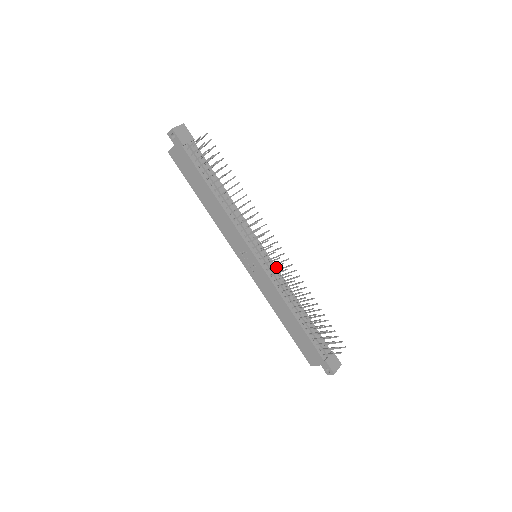
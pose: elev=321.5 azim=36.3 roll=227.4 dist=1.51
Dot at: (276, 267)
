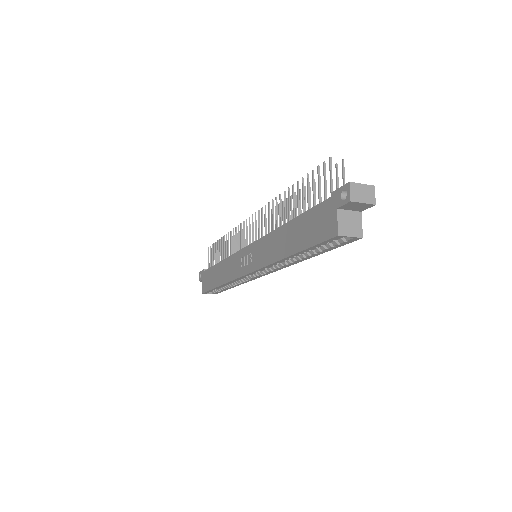
Dot at: occluded
